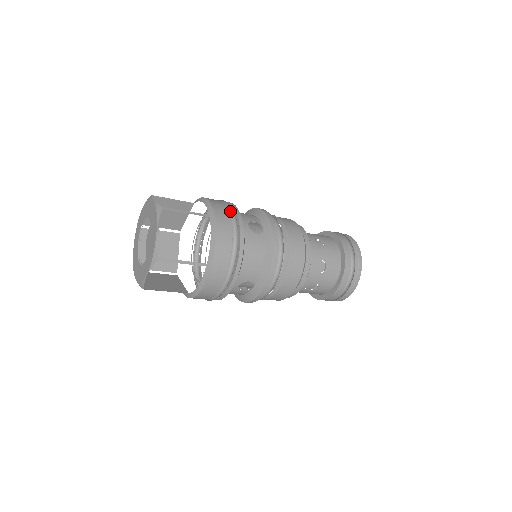
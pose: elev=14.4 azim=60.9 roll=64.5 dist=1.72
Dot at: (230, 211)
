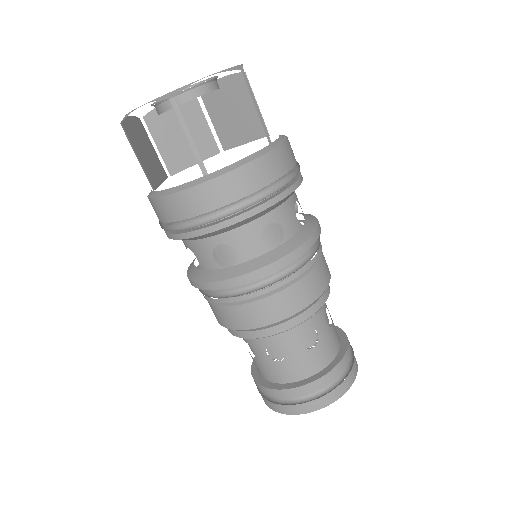
Dot at: occluded
